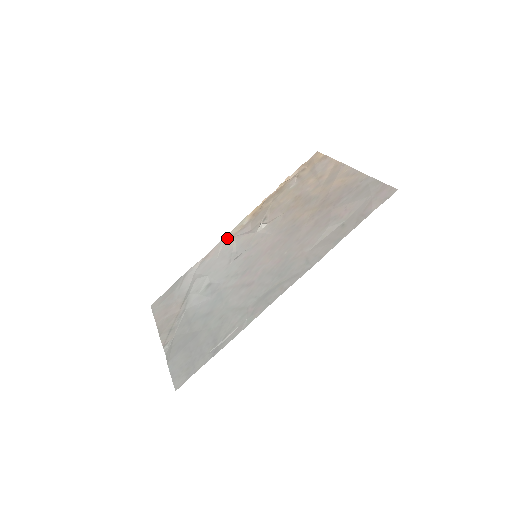
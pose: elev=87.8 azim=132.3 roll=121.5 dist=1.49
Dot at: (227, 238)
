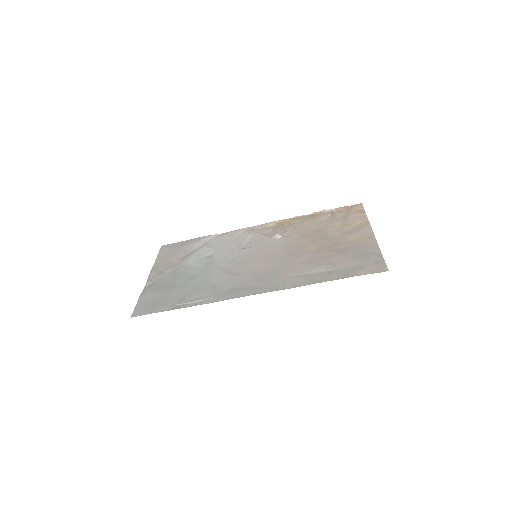
Dot at: (248, 229)
